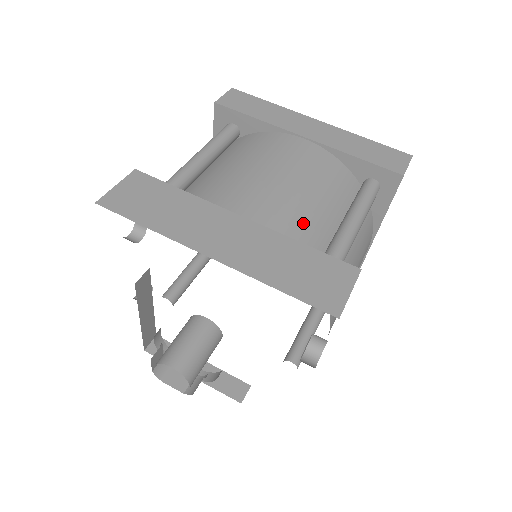
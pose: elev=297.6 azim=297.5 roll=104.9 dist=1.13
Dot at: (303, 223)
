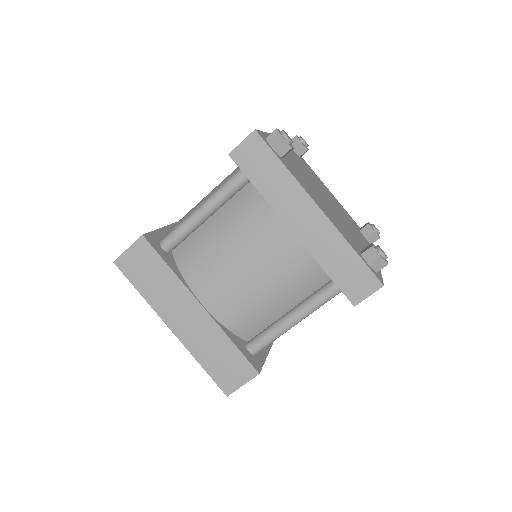
Dot at: (249, 314)
